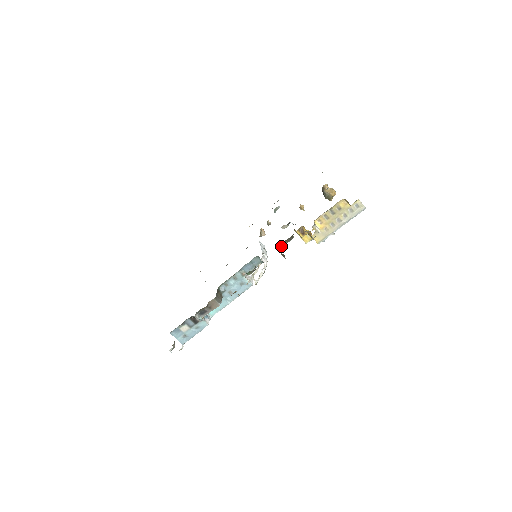
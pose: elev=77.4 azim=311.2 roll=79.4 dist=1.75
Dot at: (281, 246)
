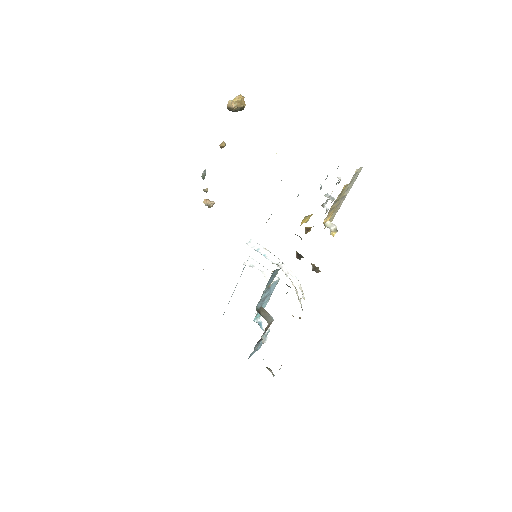
Dot at: (297, 255)
